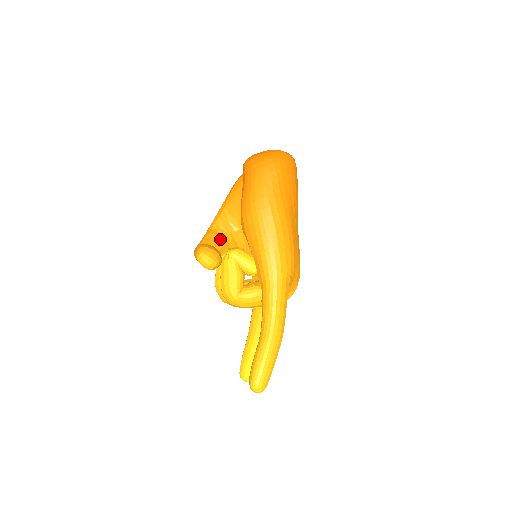
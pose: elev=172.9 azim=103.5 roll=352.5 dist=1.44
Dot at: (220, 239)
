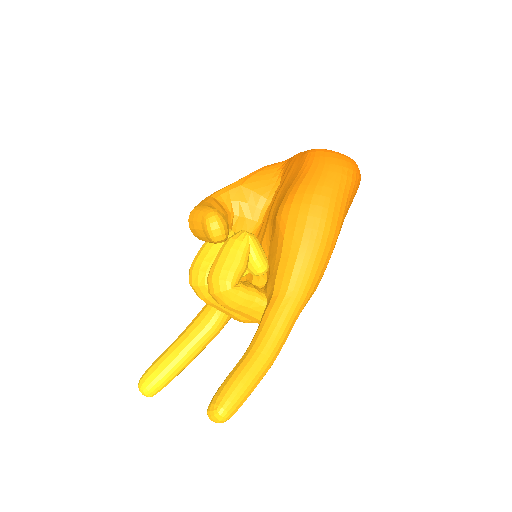
Dot at: (224, 214)
